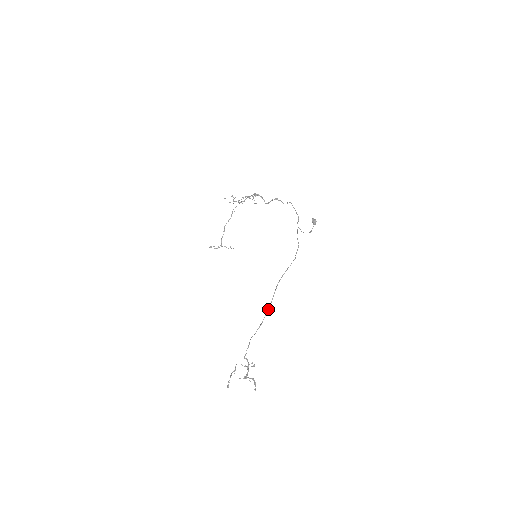
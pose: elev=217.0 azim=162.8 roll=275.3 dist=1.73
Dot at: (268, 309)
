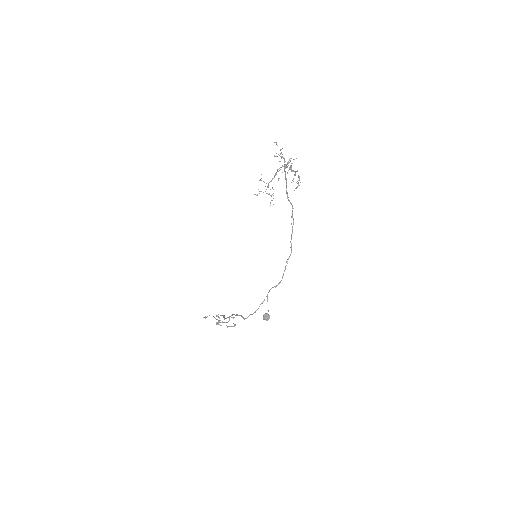
Dot at: occluded
